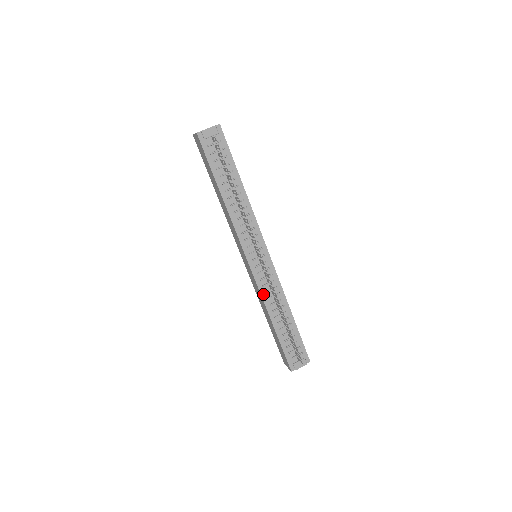
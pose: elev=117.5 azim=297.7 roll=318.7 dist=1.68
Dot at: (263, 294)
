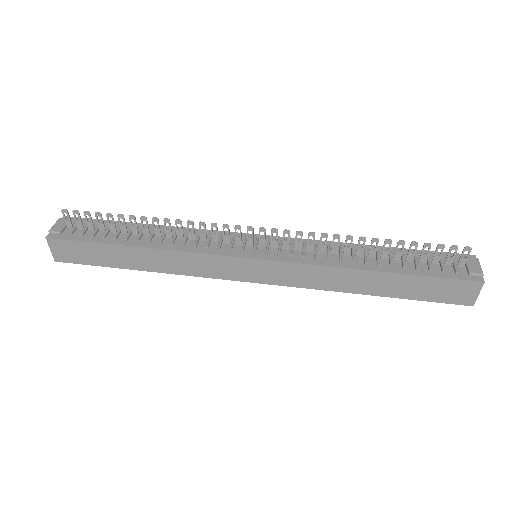
Dot at: (316, 263)
